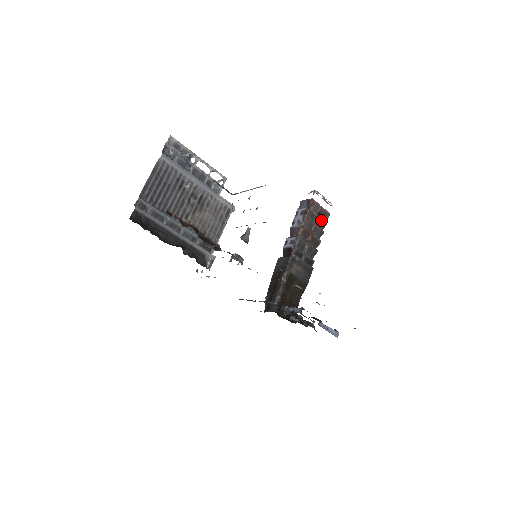
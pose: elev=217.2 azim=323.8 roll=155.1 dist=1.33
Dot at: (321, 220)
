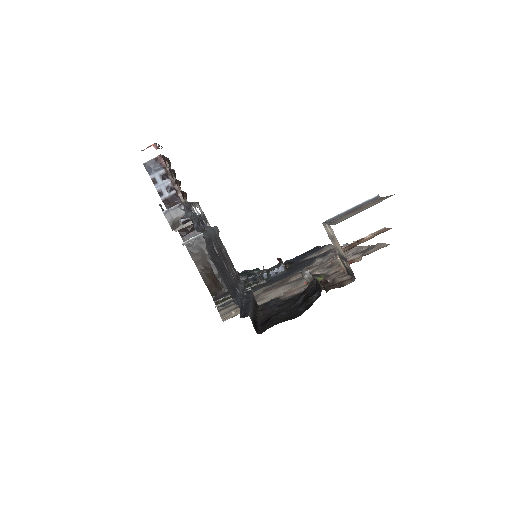
Dot at: (173, 171)
